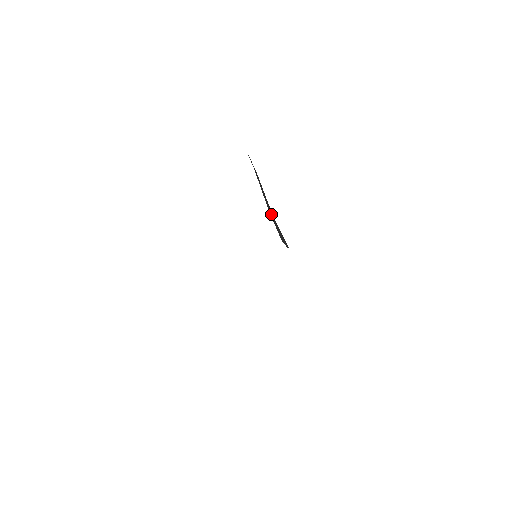
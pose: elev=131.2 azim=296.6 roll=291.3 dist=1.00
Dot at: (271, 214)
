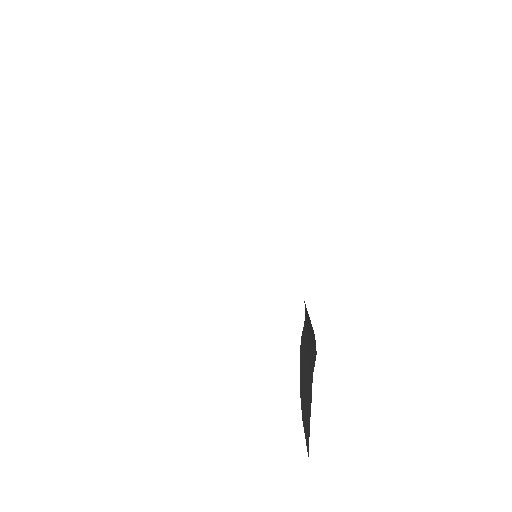
Dot at: occluded
